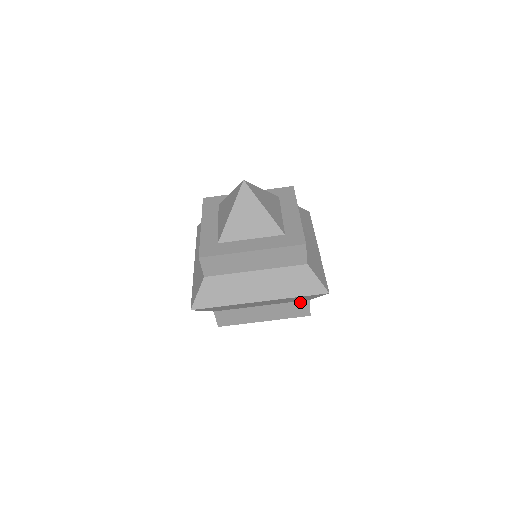
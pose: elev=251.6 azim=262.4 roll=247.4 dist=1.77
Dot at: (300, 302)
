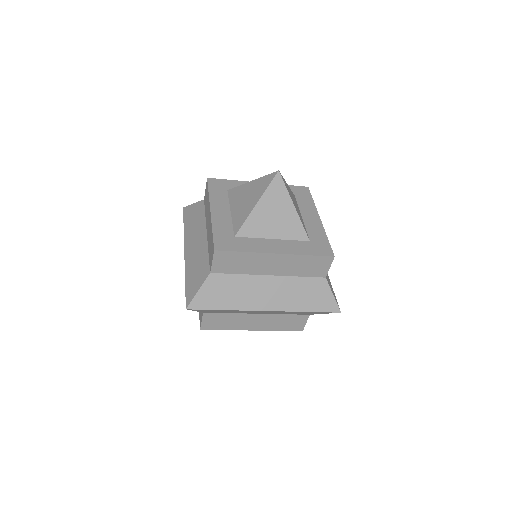
Dot at: (299, 316)
